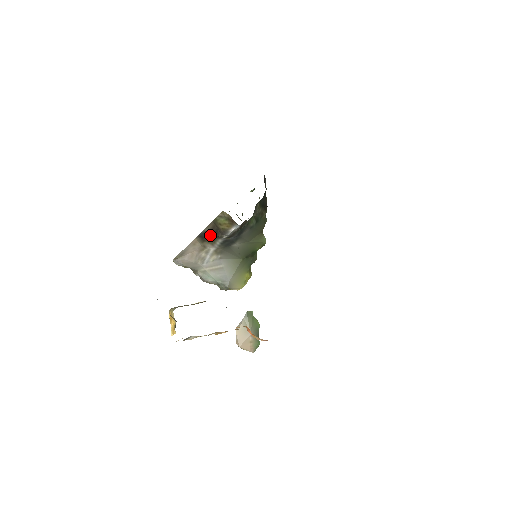
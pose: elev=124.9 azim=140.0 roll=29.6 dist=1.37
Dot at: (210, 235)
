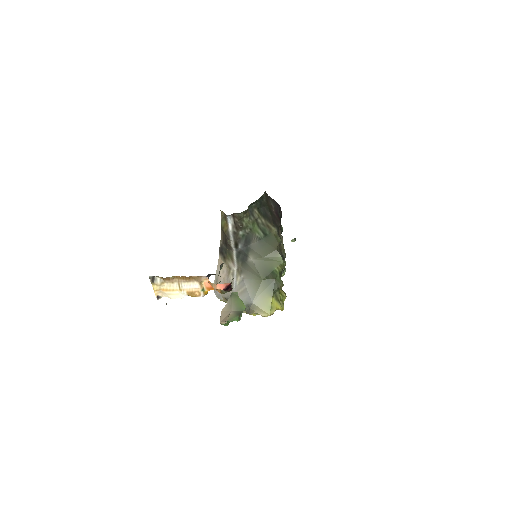
Dot at: (225, 248)
